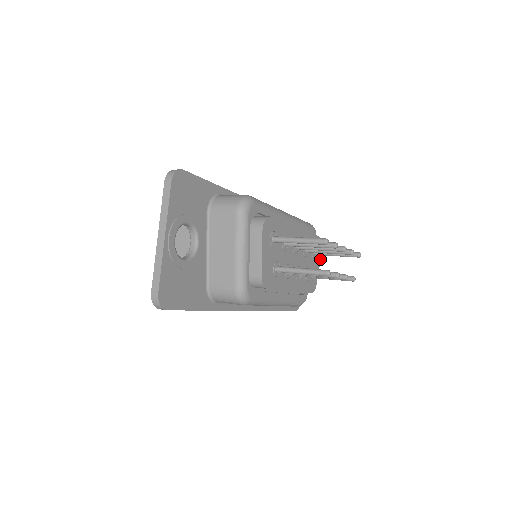
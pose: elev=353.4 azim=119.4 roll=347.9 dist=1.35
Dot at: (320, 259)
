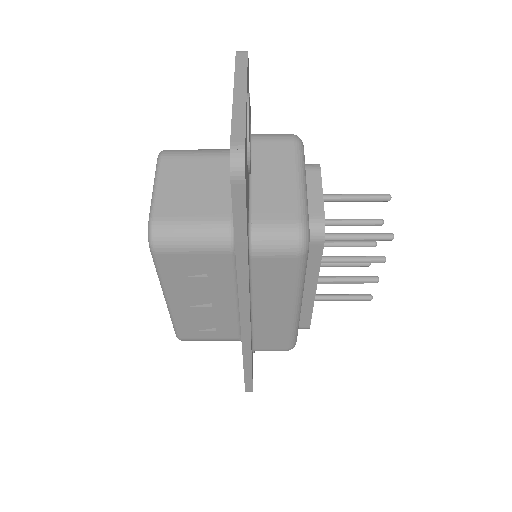
Dot at: occluded
